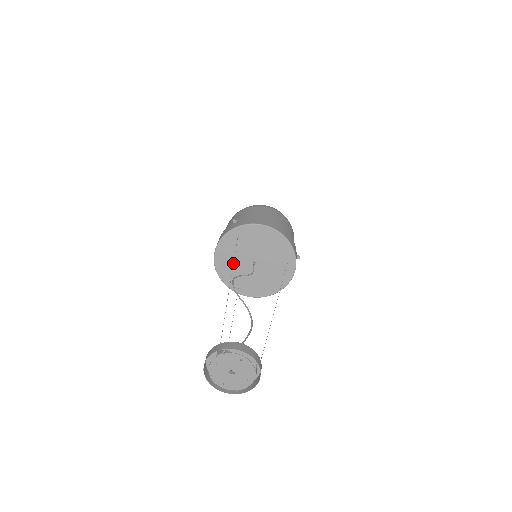
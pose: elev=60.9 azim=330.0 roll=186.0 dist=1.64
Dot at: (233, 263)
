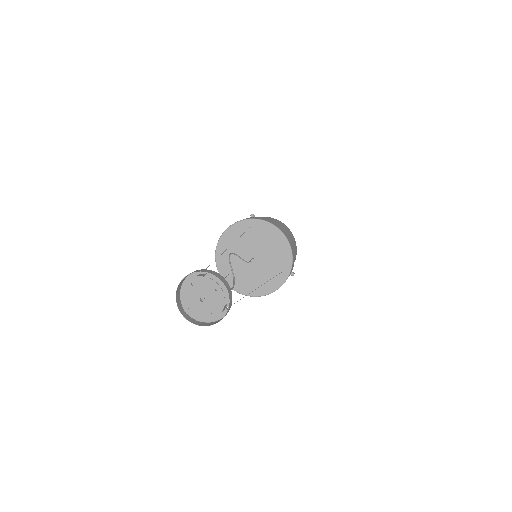
Dot at: occluded
